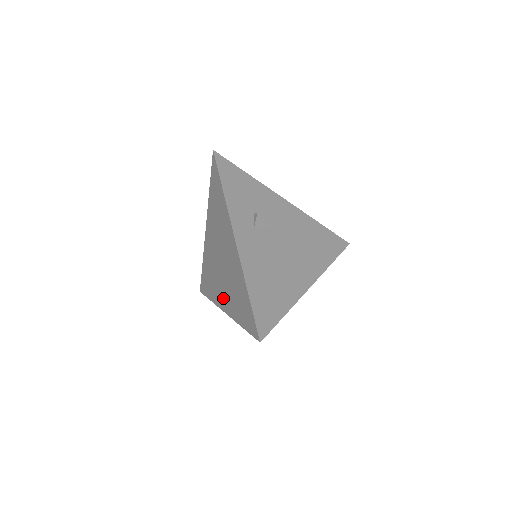
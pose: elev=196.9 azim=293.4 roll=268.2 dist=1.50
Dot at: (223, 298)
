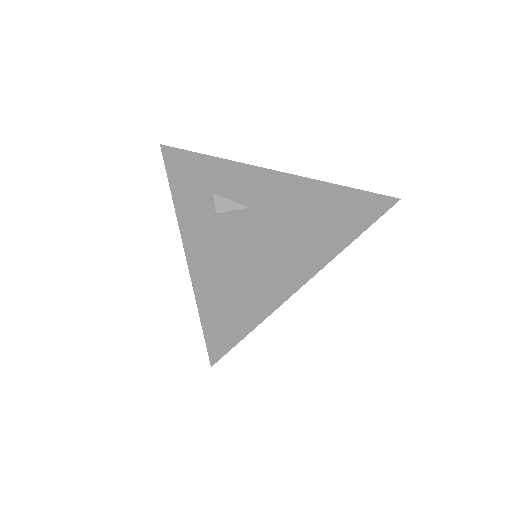
Dot at: occluded
